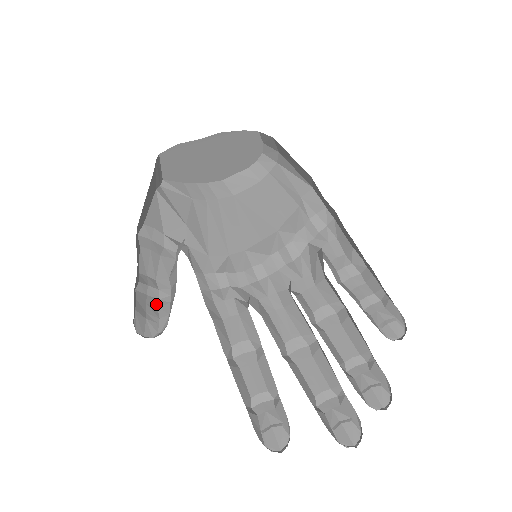
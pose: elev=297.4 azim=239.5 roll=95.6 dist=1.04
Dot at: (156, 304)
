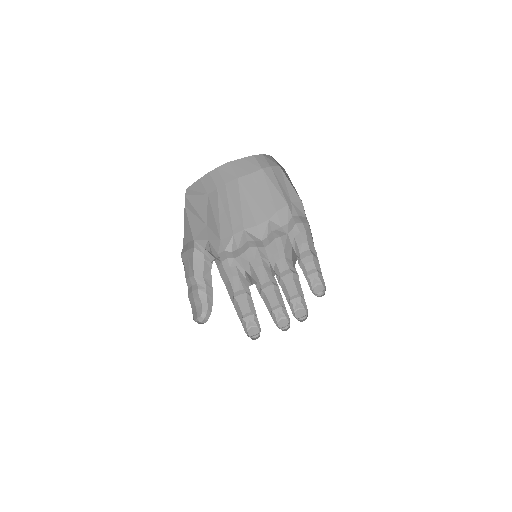
Dot at: (197, 294)
